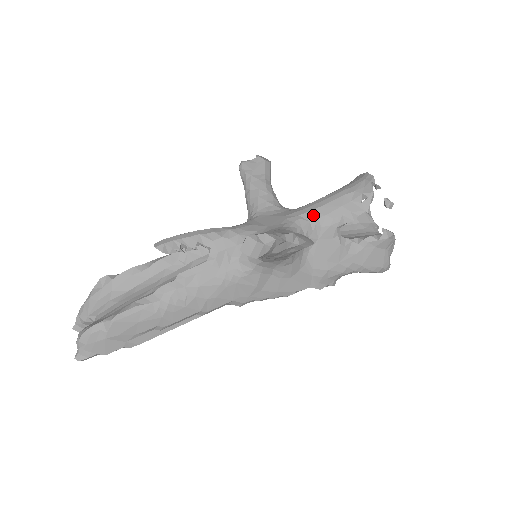
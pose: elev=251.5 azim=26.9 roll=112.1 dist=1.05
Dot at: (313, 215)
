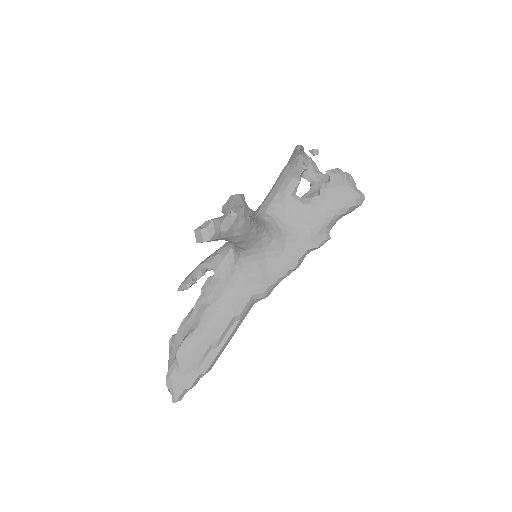
Dot at: (269, 199)
